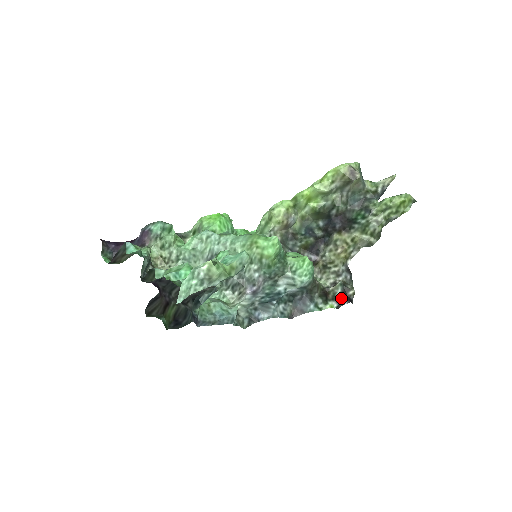
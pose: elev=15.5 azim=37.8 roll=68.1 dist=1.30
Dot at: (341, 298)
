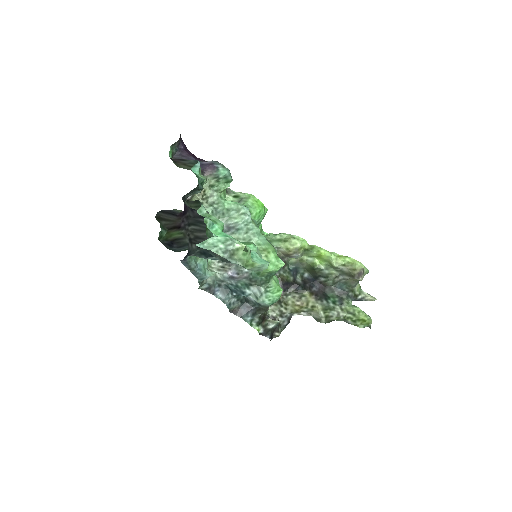
Dot at: (269, 331)
